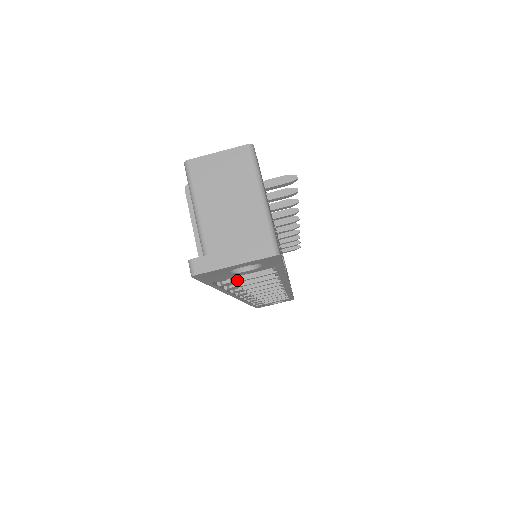
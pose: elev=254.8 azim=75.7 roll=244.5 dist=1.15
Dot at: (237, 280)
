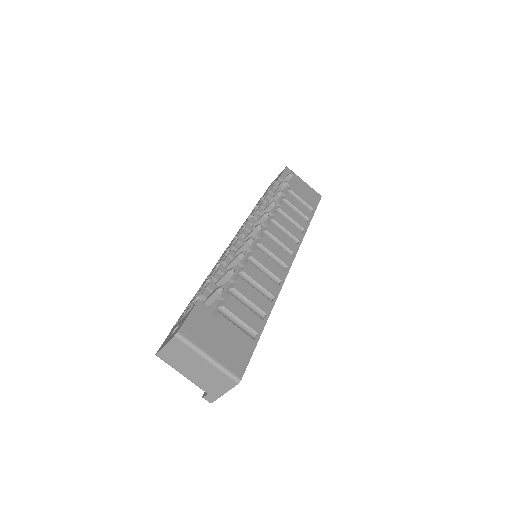
Dot at: occluded
